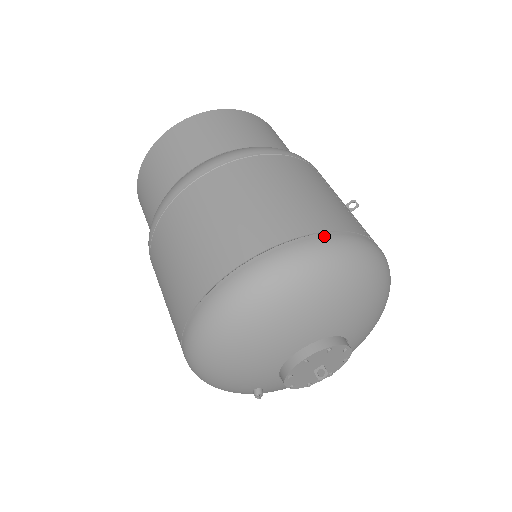
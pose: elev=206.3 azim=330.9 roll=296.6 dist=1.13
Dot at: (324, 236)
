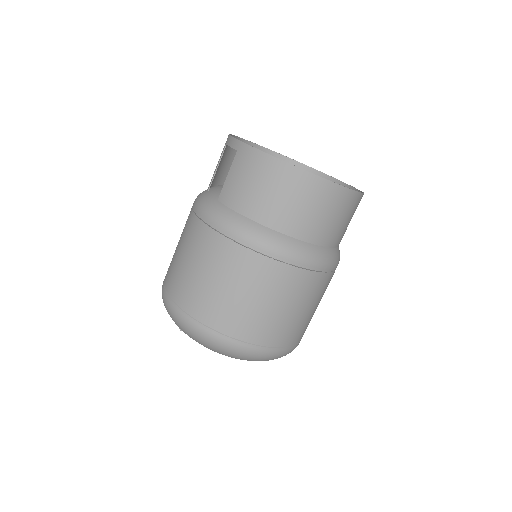
Dot at: occluded
